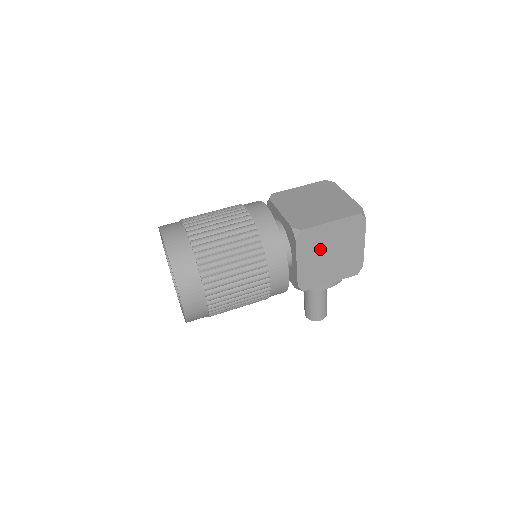
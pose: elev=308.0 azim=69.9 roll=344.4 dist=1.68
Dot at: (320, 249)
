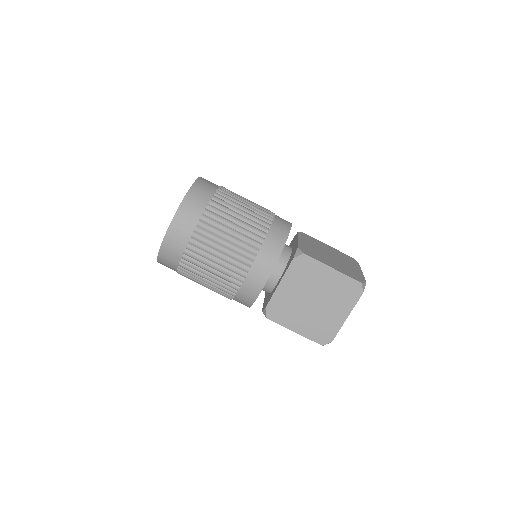
Dot at: occluded
